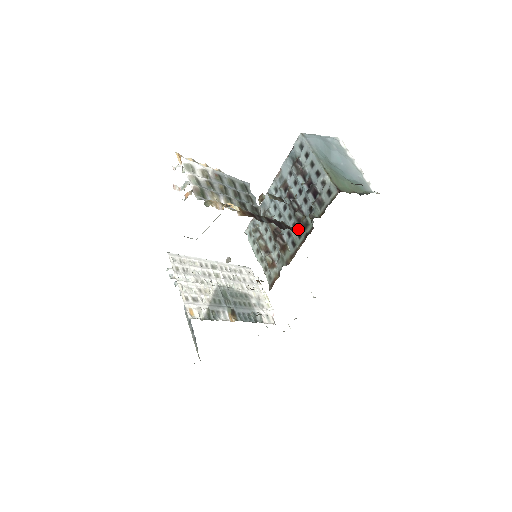
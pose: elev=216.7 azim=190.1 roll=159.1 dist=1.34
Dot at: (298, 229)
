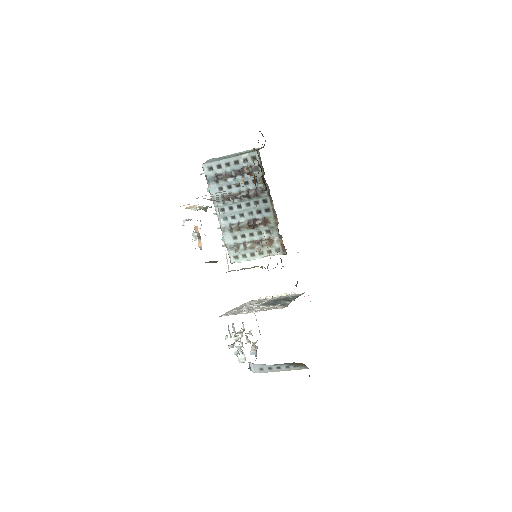
Dot at: (265, 189)
